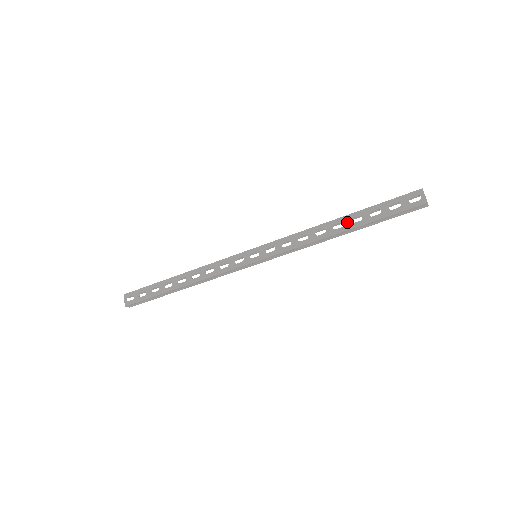
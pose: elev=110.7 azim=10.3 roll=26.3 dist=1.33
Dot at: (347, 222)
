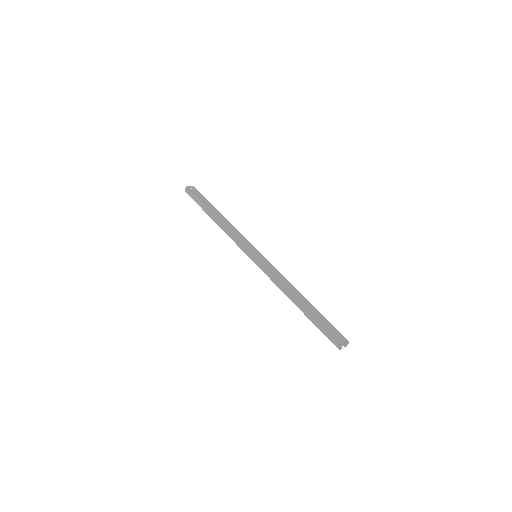
Dot at: (306, 302)
